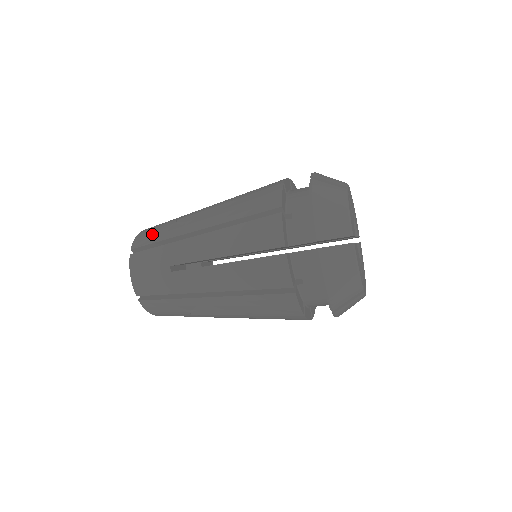
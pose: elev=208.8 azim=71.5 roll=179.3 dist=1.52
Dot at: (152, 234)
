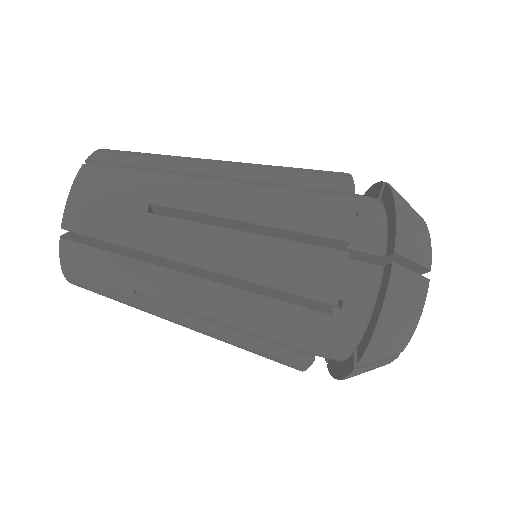
Dot at: occluded
